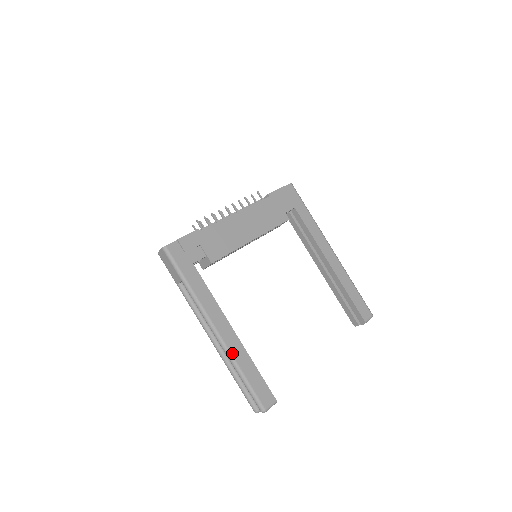
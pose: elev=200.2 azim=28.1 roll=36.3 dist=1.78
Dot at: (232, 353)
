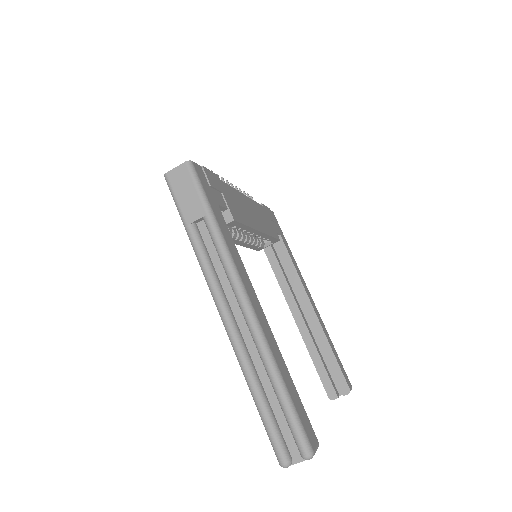
Dot at: (268, 343)
